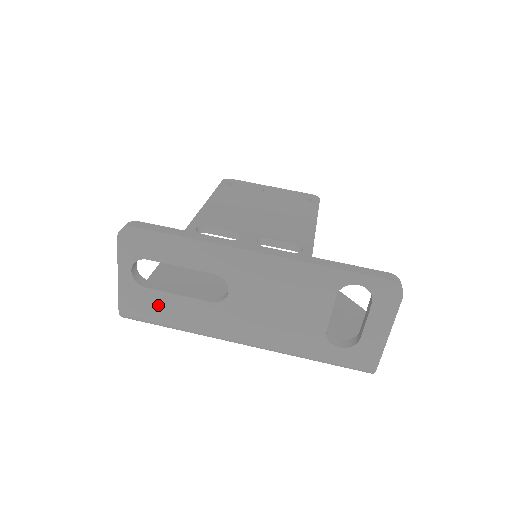
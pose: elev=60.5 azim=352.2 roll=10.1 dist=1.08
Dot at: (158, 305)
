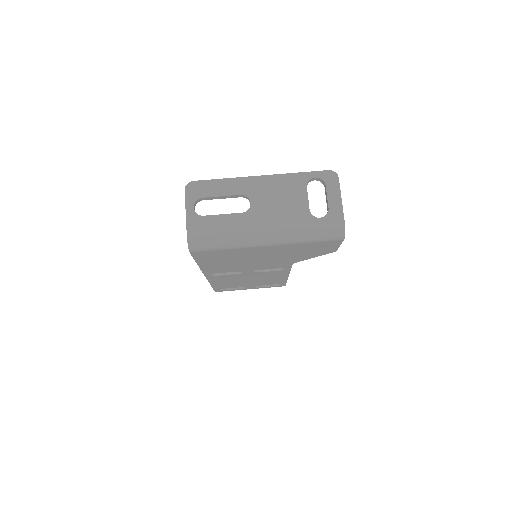
Dot at: (211, 225)
